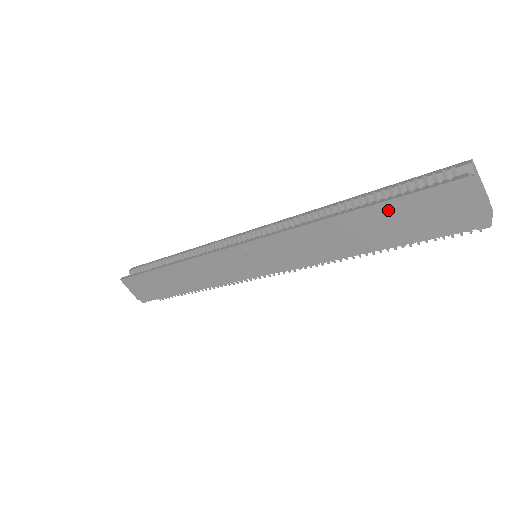
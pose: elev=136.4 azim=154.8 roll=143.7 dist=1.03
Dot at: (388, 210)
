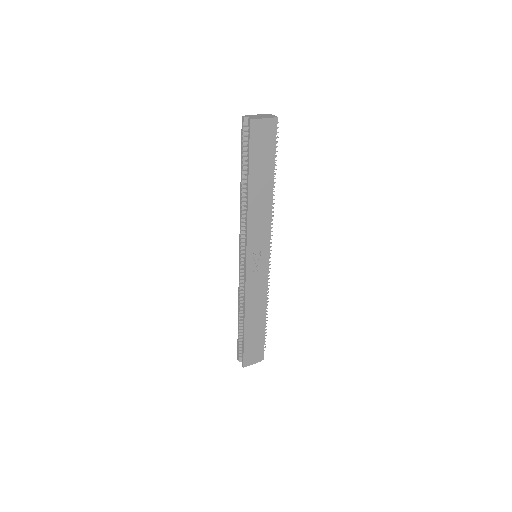
Dot at: (254, 164)
